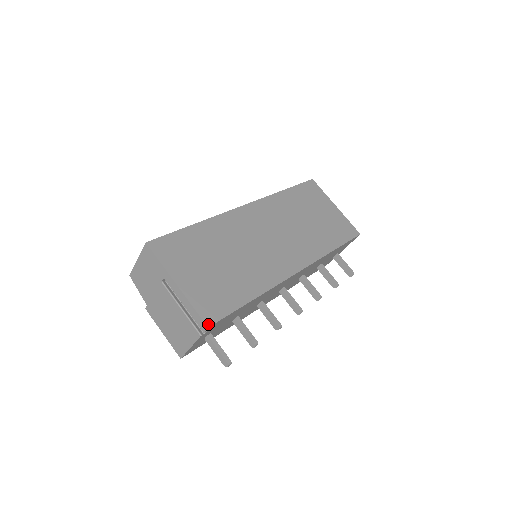
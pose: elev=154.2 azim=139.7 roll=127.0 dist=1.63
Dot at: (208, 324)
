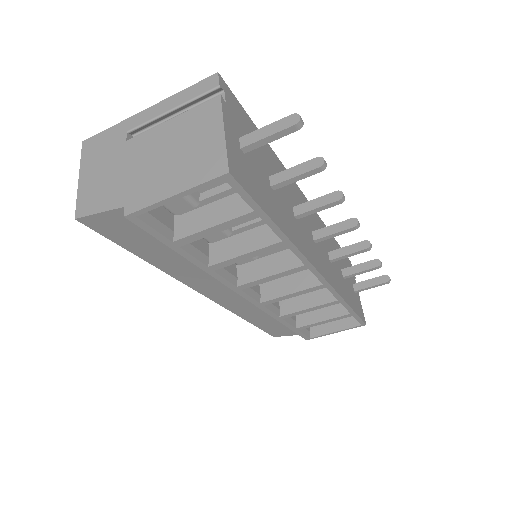
Dot at: (216, 77)
